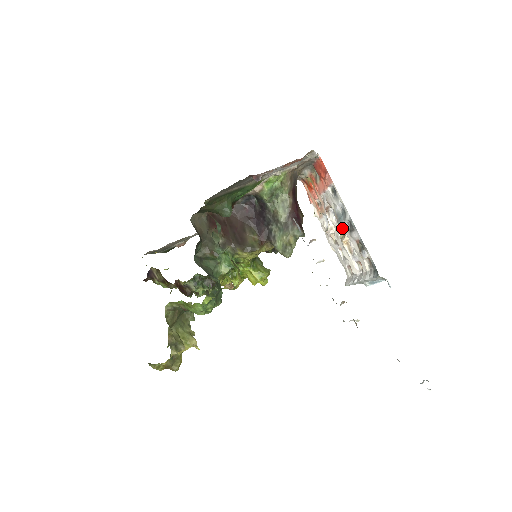
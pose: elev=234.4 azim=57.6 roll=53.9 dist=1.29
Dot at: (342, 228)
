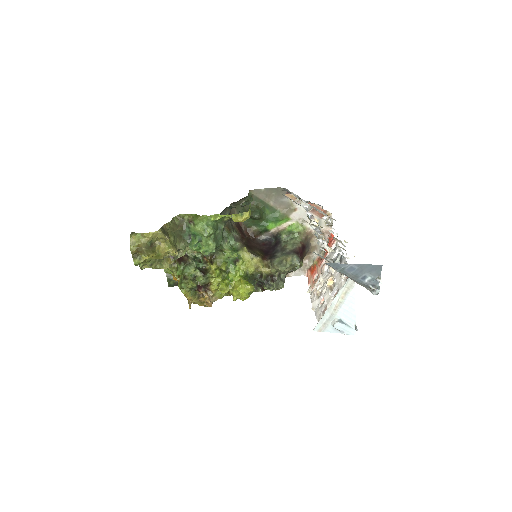
Dot at: occluded
